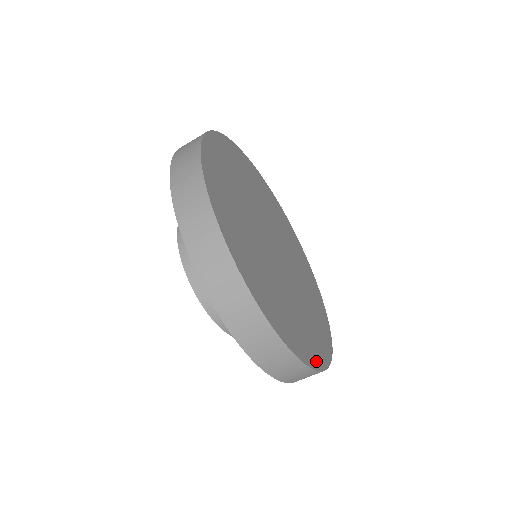
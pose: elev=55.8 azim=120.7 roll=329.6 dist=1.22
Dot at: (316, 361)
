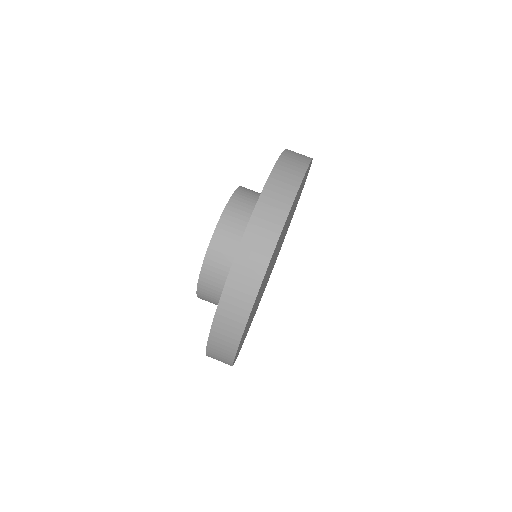
Dot at: (285, 223)
